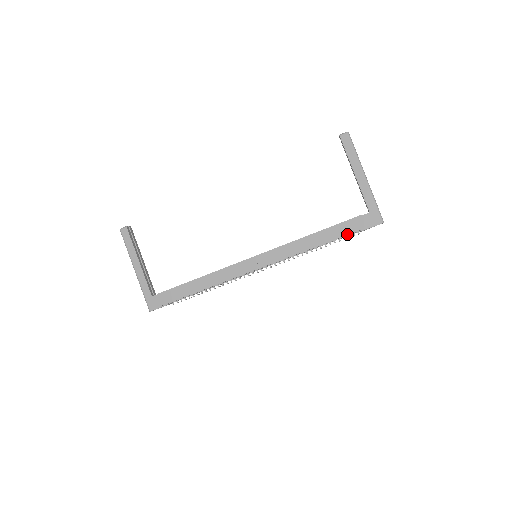
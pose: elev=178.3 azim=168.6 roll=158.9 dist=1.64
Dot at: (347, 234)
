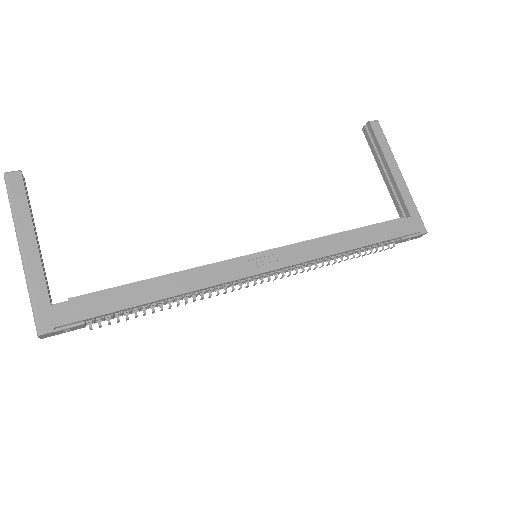
Dot at: (389, 238)
